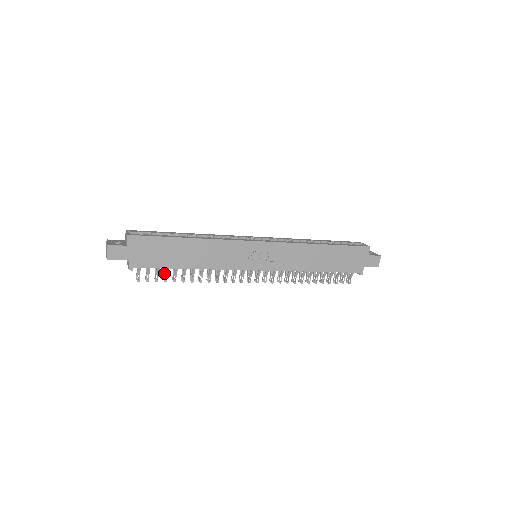
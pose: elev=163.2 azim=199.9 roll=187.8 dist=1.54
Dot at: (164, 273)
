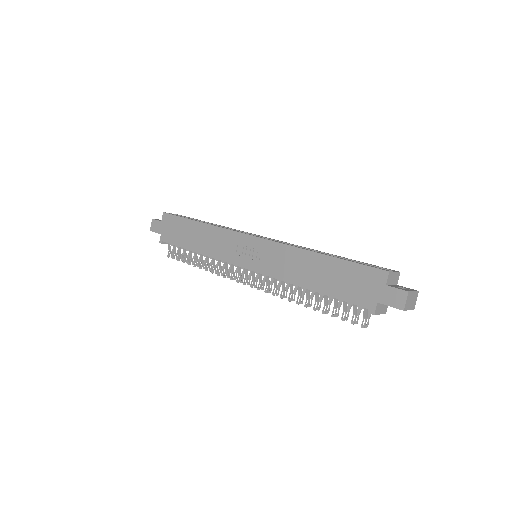
Dot at: (187, 256)
